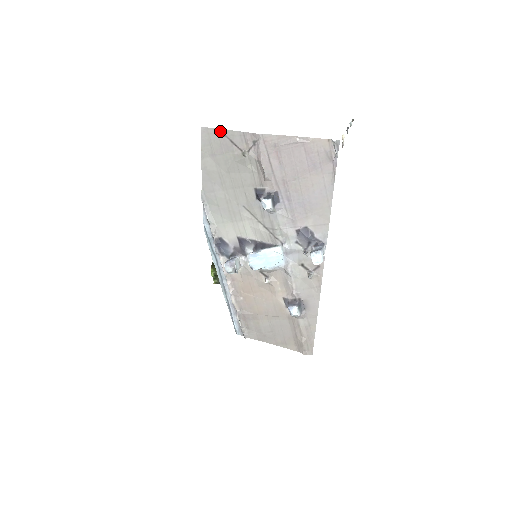
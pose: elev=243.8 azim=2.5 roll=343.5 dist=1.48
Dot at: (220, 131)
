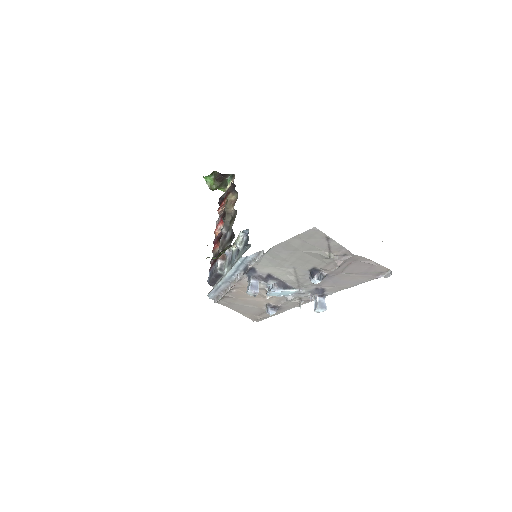
Dot at: (327, 237)
